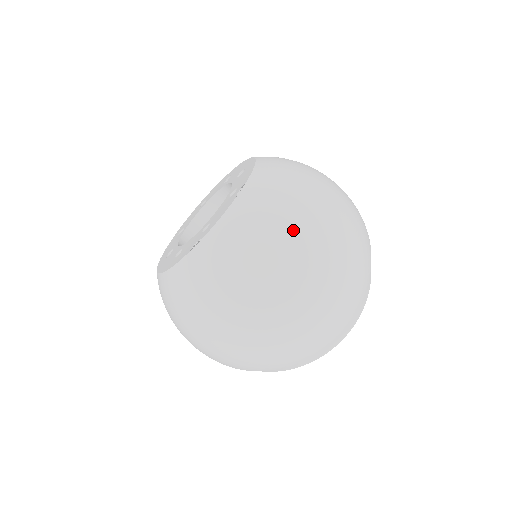
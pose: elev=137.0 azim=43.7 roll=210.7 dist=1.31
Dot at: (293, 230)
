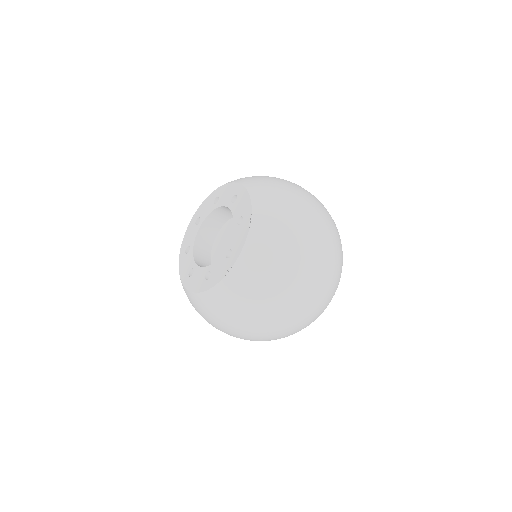
Dot at: (297, 243)
